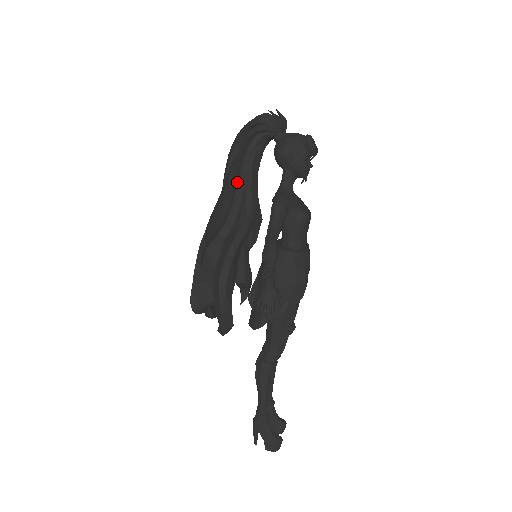
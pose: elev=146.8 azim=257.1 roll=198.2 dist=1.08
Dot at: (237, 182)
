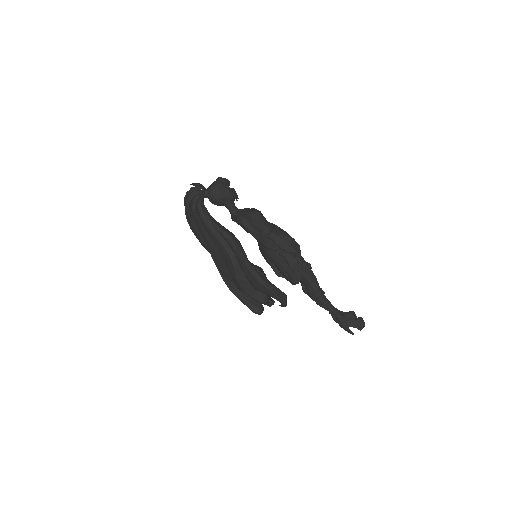
Dot at: (213, 235)
